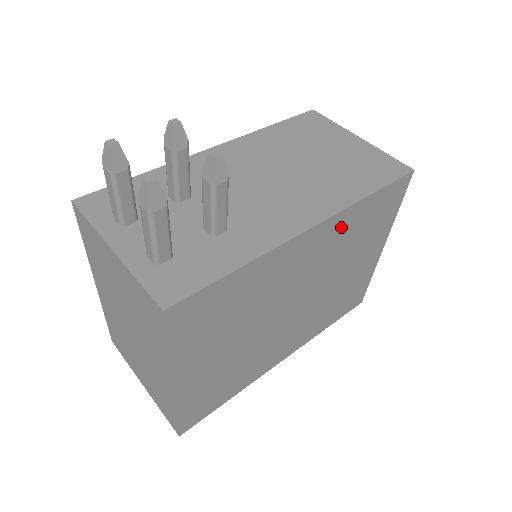
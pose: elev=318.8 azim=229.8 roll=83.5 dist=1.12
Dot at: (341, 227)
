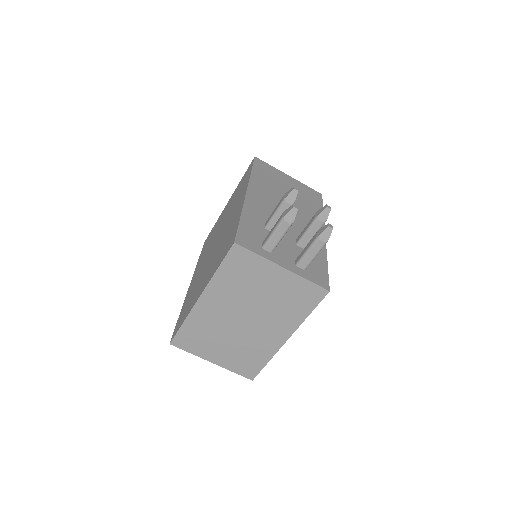
Dot at: occluded
